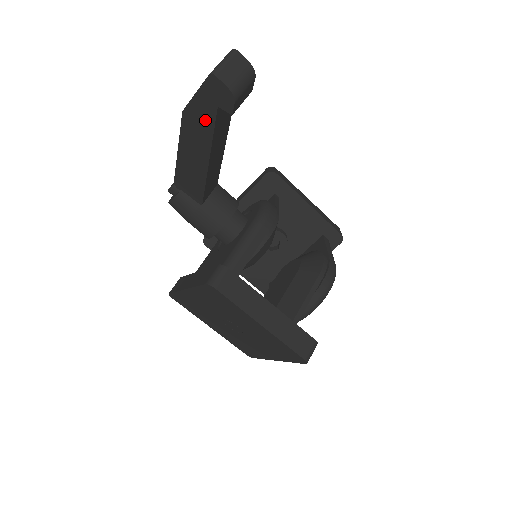
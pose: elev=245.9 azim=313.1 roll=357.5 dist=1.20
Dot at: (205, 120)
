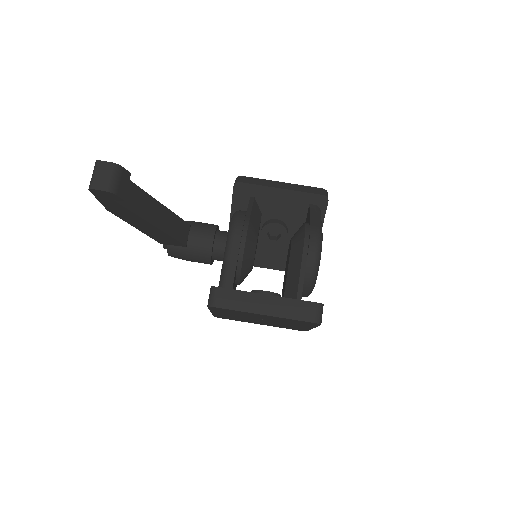
Dot at: (120, 209)
